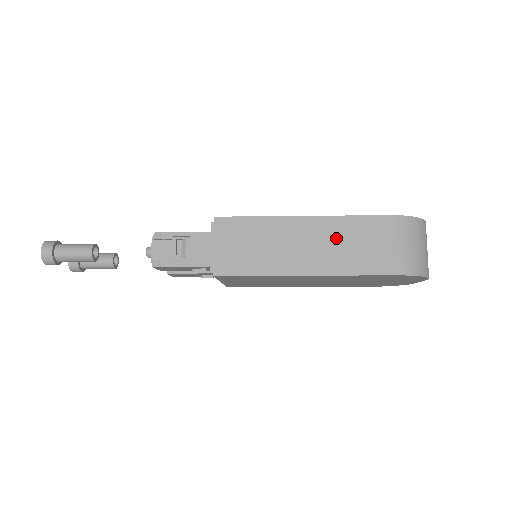
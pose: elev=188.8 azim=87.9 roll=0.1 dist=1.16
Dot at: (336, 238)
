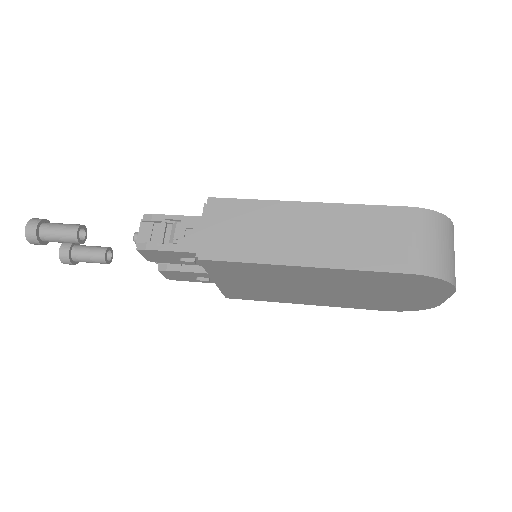
Dot at: (342, 228)
